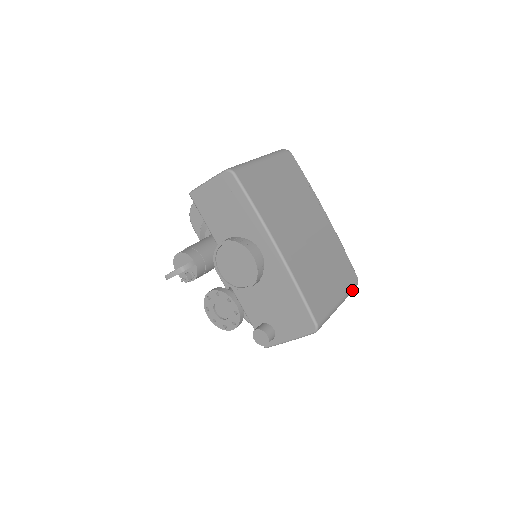
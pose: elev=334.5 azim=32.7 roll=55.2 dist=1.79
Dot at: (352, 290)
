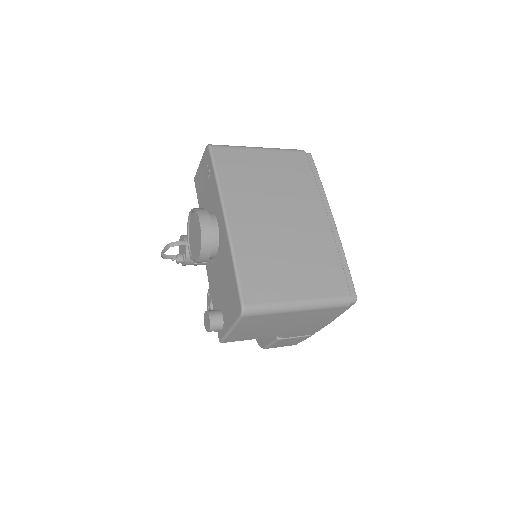
Dot at: (335, 302)
